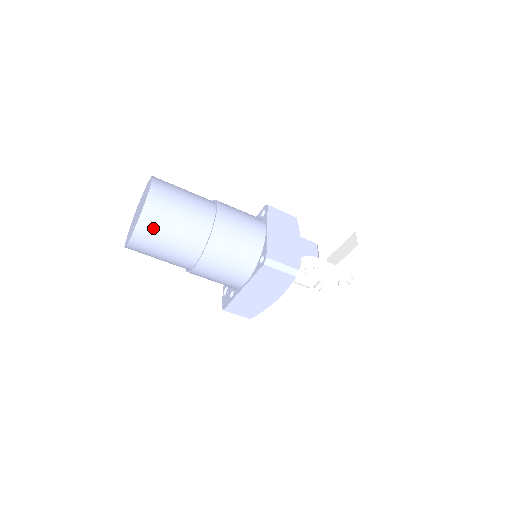
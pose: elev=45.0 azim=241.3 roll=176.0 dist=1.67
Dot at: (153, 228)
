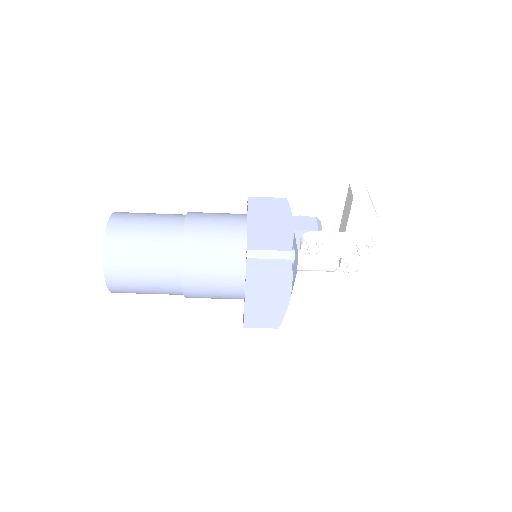
Dot at: (120, 261)
